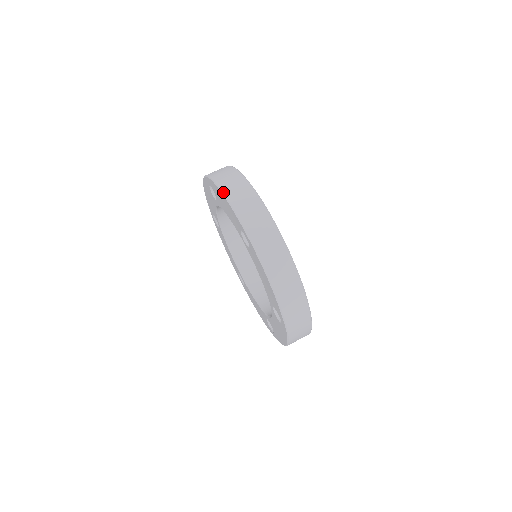
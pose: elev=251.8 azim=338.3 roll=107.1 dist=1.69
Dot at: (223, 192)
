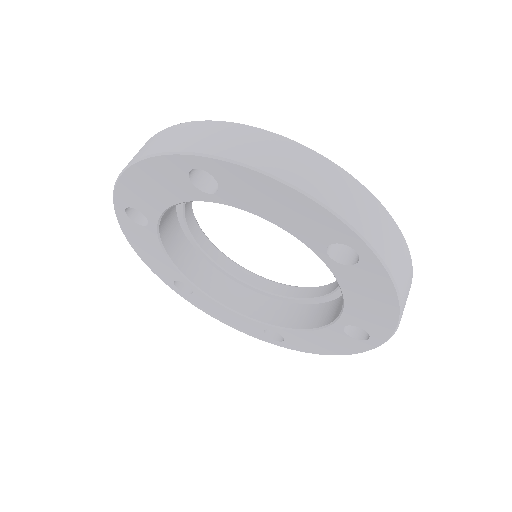
Dot at: (297, 186)
